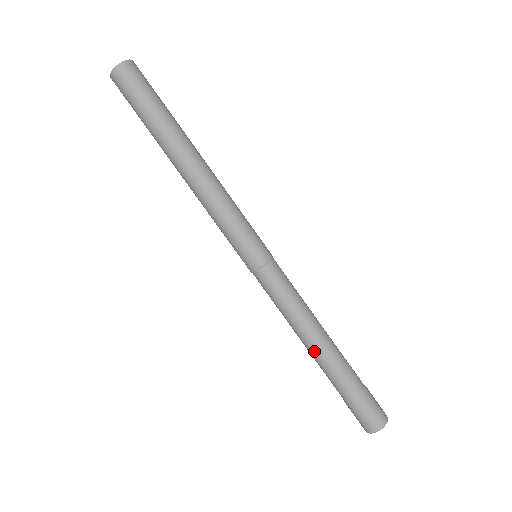
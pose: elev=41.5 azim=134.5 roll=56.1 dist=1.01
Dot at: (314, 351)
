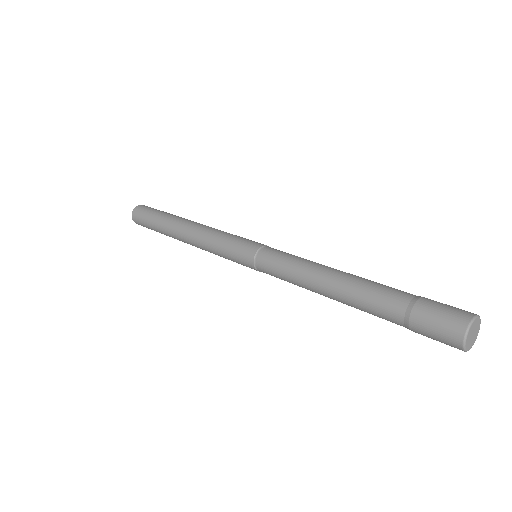
Dot at: (338, 289)
